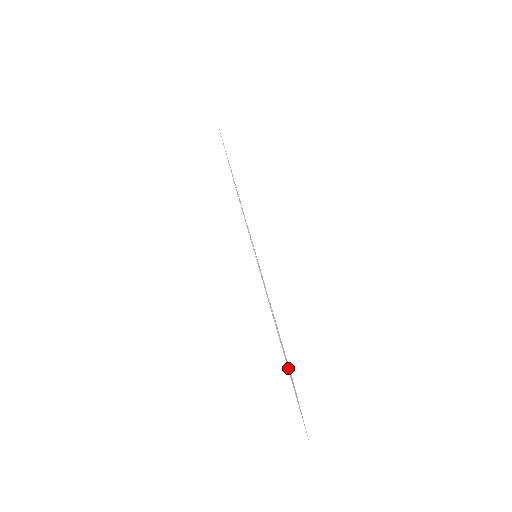
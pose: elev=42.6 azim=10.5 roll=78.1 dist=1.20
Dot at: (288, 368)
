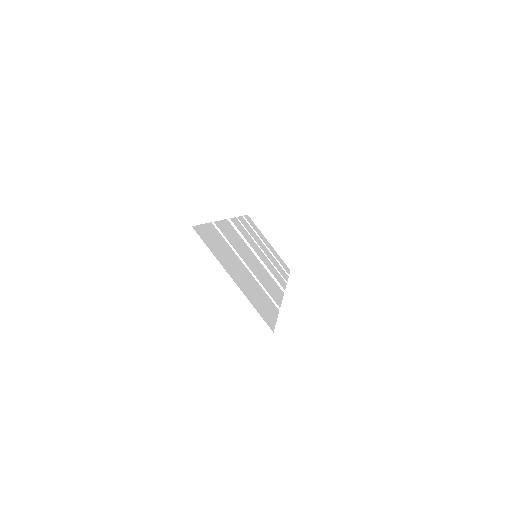
Dot at: (243, 276)
